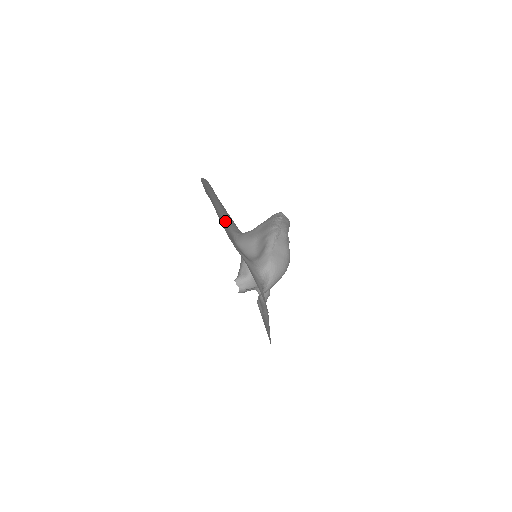
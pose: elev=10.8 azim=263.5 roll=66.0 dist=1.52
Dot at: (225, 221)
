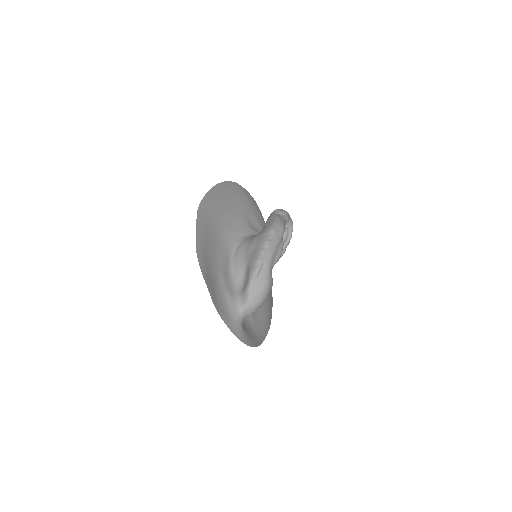
Dot at: (225, 234)
